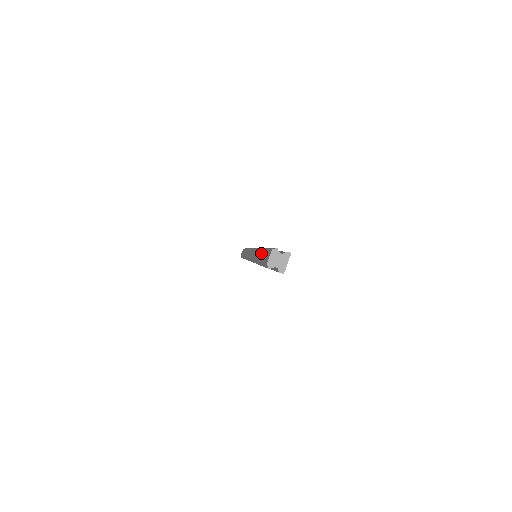
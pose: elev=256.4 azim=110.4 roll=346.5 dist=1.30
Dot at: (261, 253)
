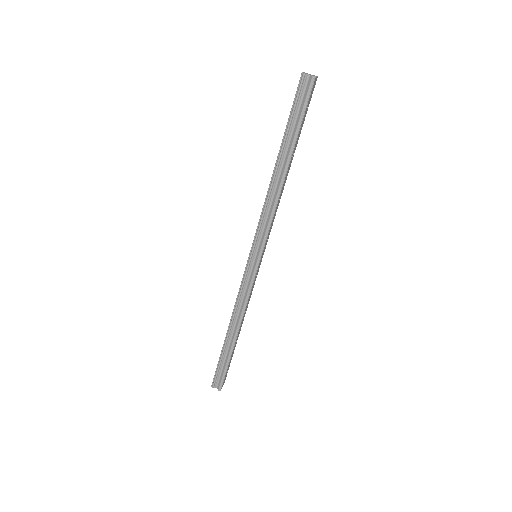
Dot at: occluded
